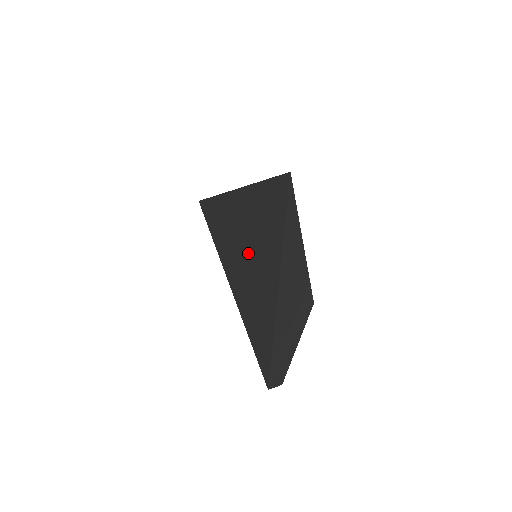
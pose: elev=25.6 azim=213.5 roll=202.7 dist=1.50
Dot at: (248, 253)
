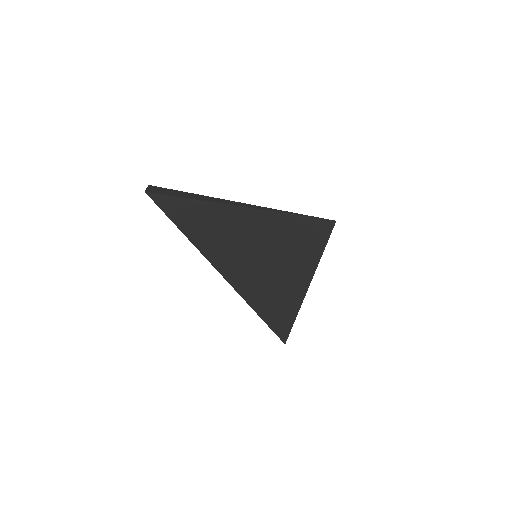
Dot at: (261, 263)
